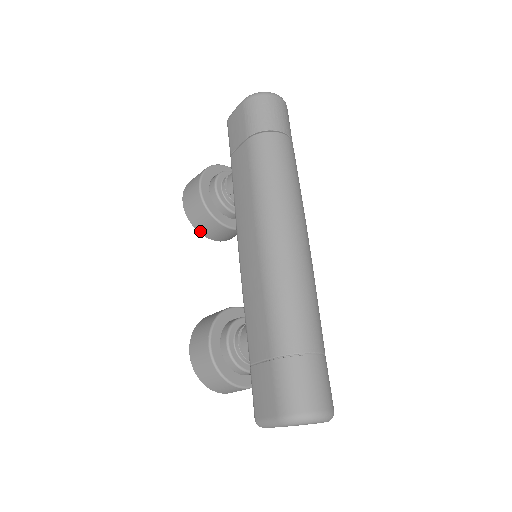
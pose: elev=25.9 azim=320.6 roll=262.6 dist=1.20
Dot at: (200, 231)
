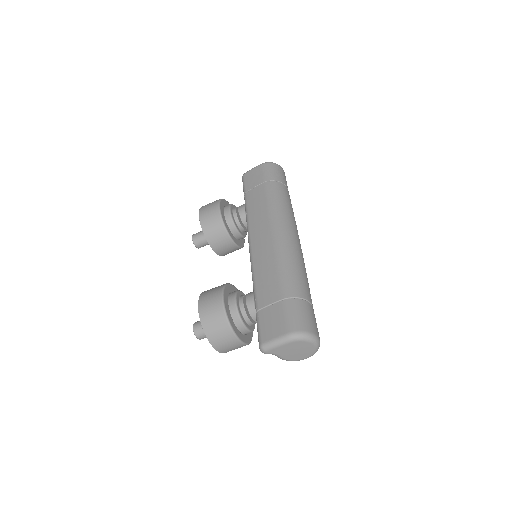
Dot at: (207, 238)
